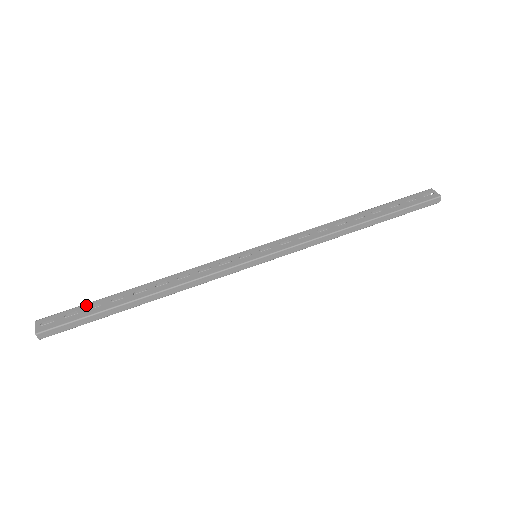
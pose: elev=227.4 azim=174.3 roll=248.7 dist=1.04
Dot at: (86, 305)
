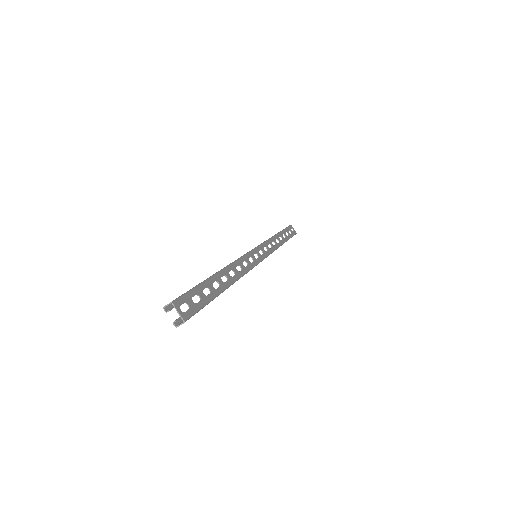
Dot at: (200, 287)
